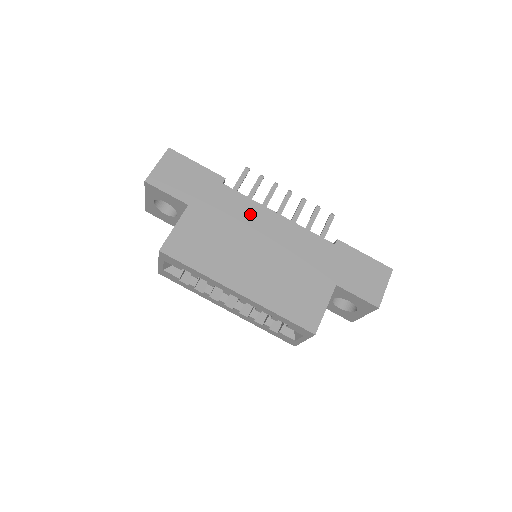
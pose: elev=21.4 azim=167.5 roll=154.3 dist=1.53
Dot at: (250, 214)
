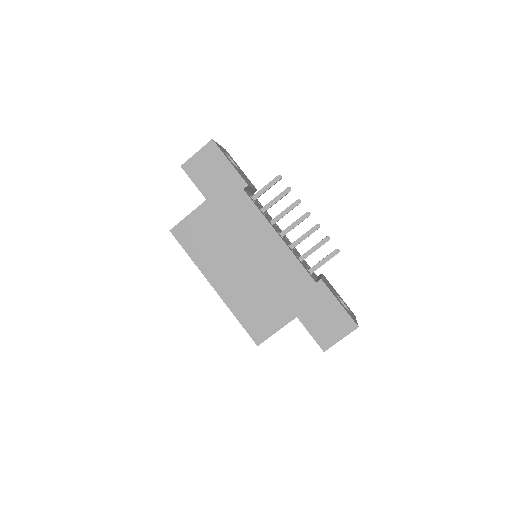
Dot at: (254, 226)
